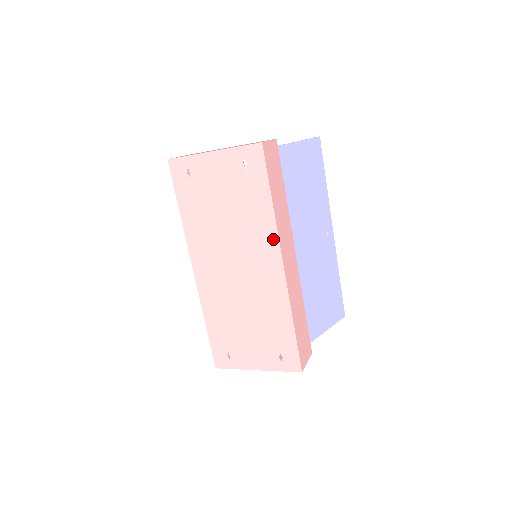
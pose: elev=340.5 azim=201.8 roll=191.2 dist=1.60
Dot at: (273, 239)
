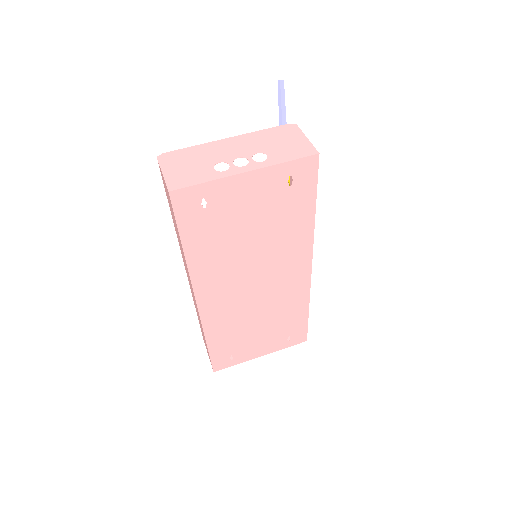
Dot at: (307, 249)
